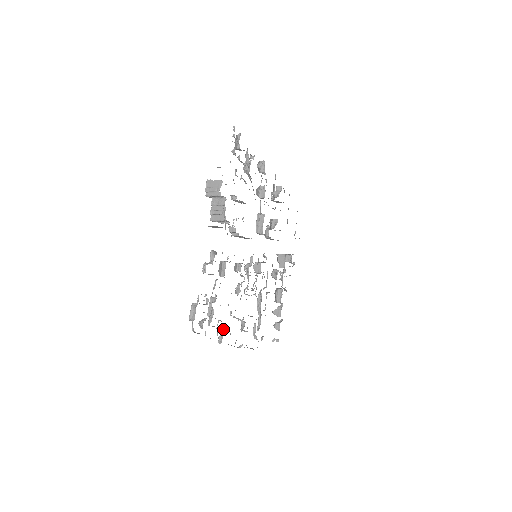
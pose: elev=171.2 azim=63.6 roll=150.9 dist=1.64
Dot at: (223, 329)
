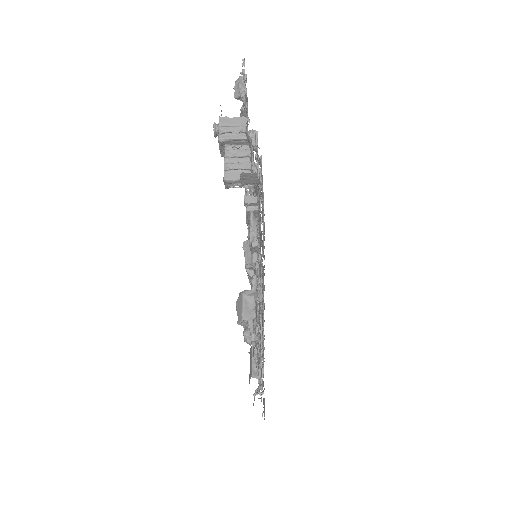
Dot at: occluded
